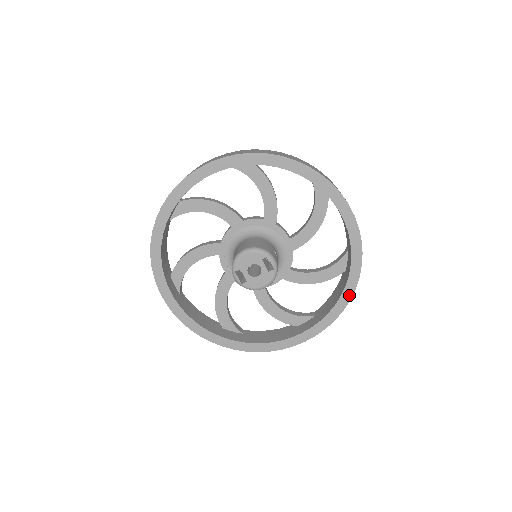
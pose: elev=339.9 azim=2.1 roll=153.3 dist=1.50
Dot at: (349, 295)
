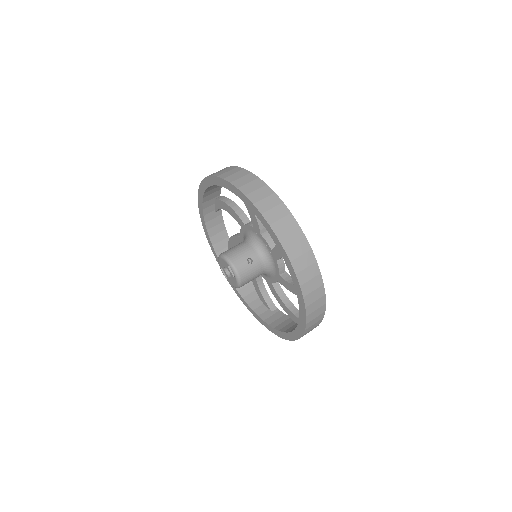
Dot at: (304, 319)
